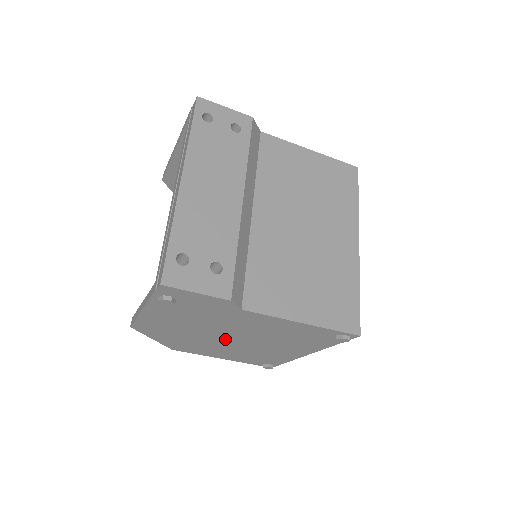
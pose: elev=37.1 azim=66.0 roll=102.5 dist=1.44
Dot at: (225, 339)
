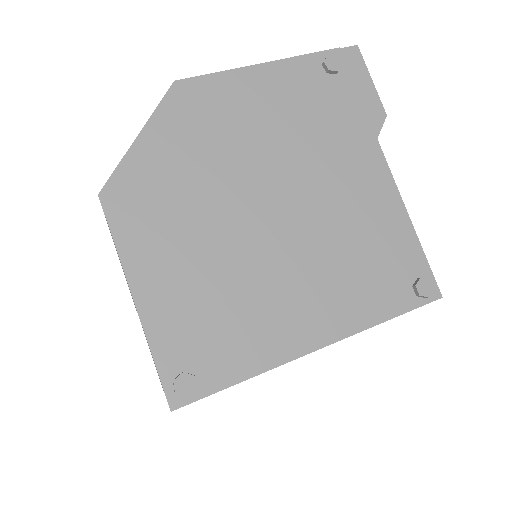
Dot at: (258, 206)
